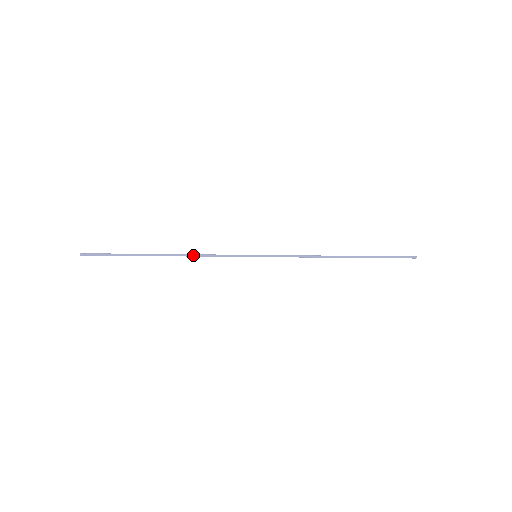
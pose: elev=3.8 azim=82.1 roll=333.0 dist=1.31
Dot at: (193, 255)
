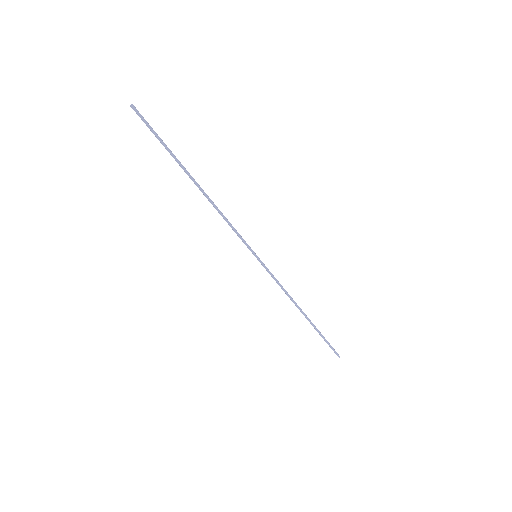
Dot at: (217, 207)
